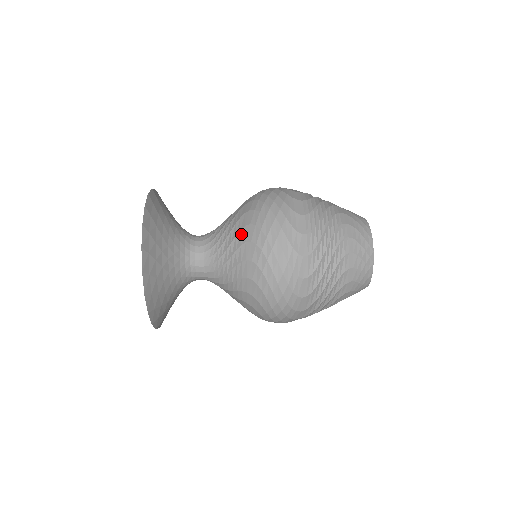
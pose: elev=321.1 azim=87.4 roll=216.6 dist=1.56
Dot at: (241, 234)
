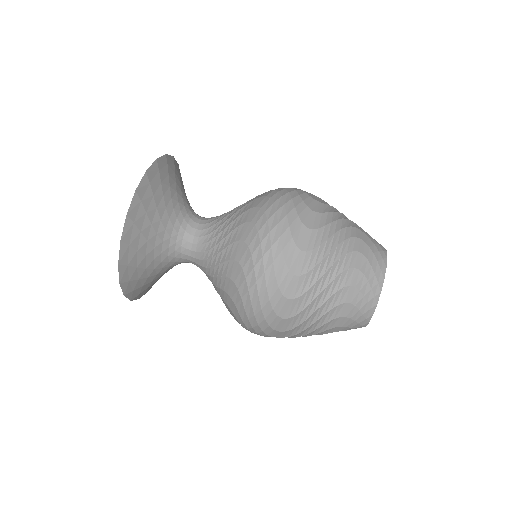
Dot at: (229, 265)
